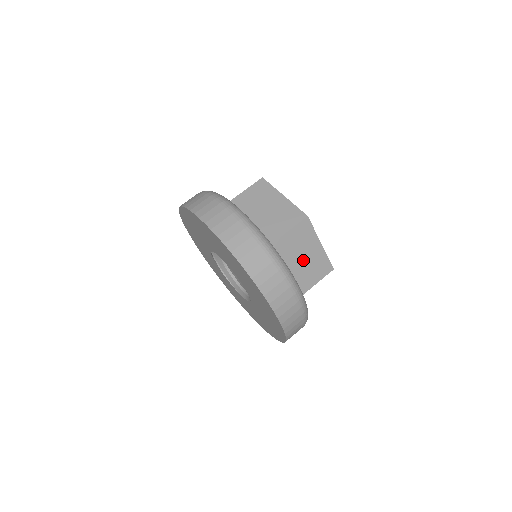
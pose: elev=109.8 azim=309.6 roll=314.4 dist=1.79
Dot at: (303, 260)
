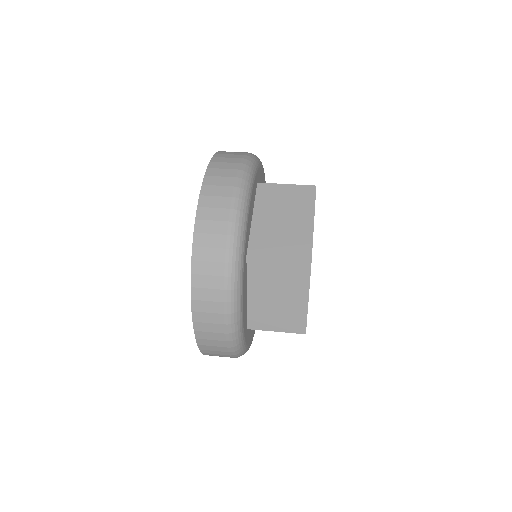
Dot at: (281, 221)
